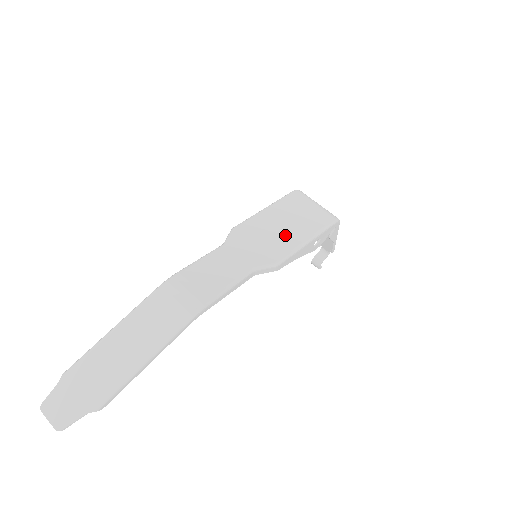
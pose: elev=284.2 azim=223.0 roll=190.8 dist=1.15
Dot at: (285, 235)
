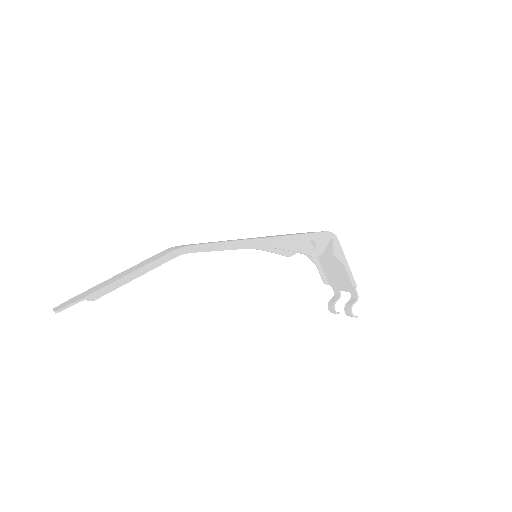
Dot at: occluded
